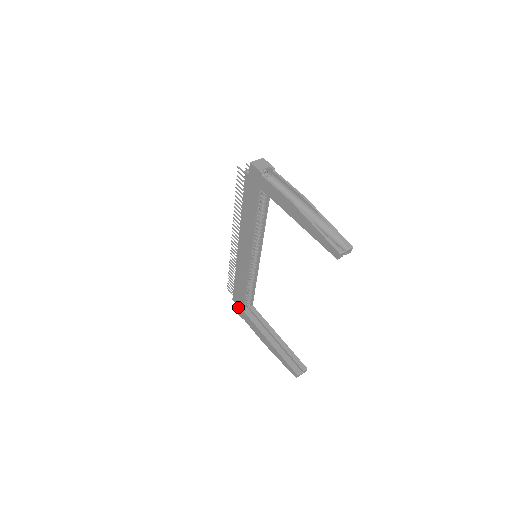
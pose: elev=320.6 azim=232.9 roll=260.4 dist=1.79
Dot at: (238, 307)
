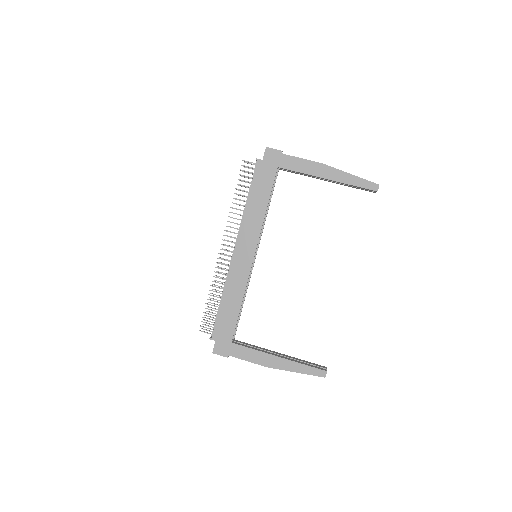
Dot at: (222, 343)
